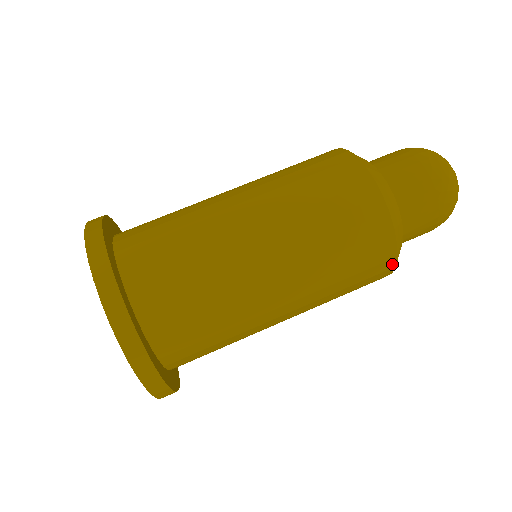
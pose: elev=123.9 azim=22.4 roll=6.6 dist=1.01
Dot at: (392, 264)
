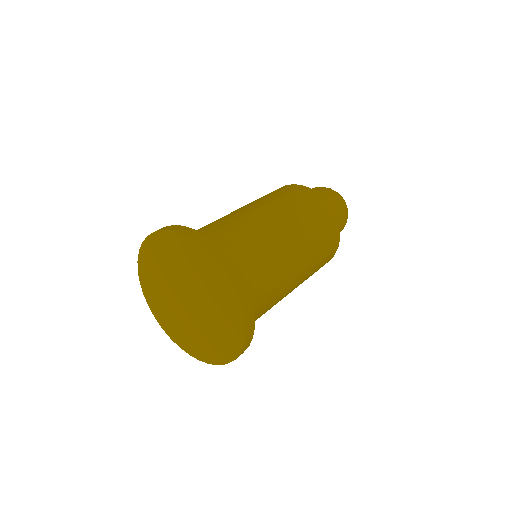
Dot at: occluded
